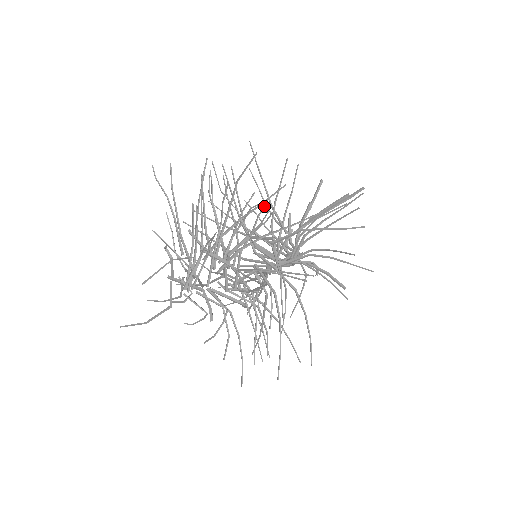
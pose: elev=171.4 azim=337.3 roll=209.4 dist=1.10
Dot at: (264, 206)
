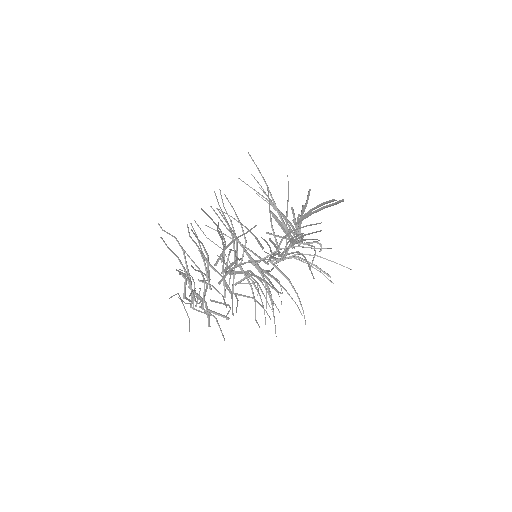
Dot at: (235, 252)
